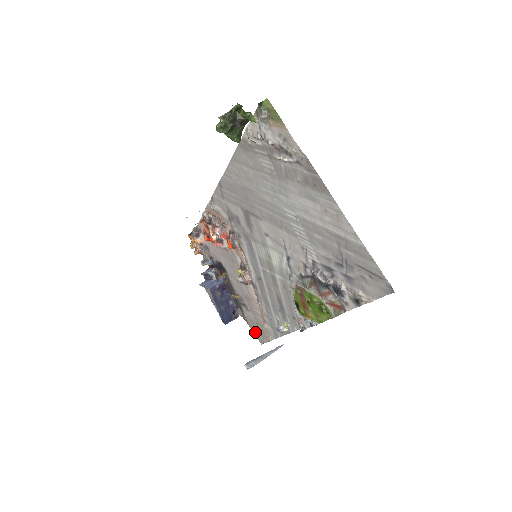
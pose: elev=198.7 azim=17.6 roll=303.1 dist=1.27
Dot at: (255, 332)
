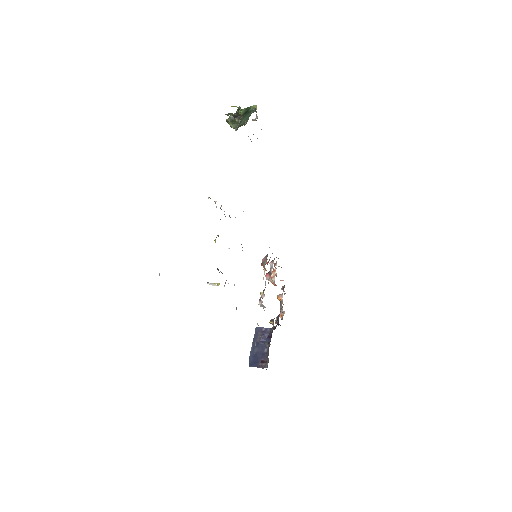
Dot at: occluded
